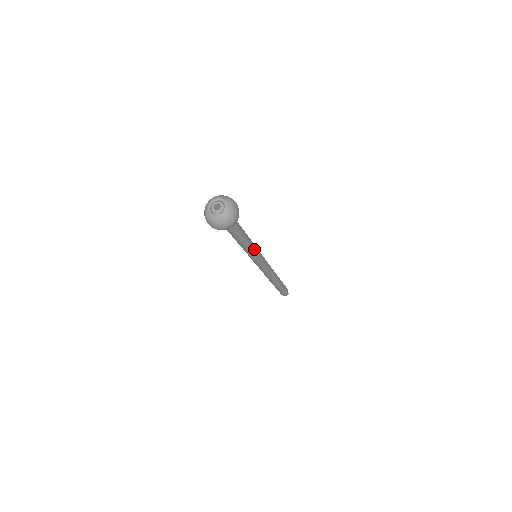
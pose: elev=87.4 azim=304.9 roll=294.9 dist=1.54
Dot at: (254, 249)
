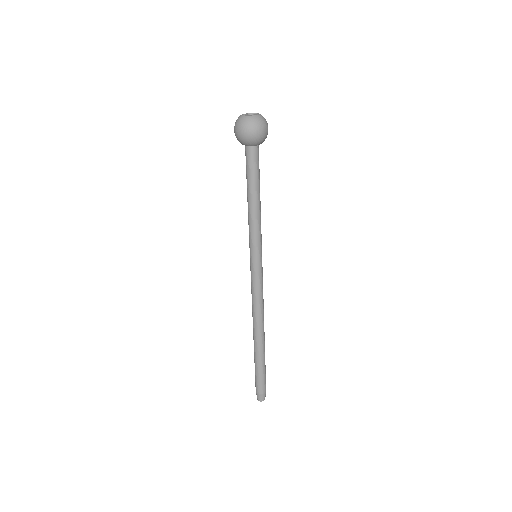
Dot at: (259, 230)
